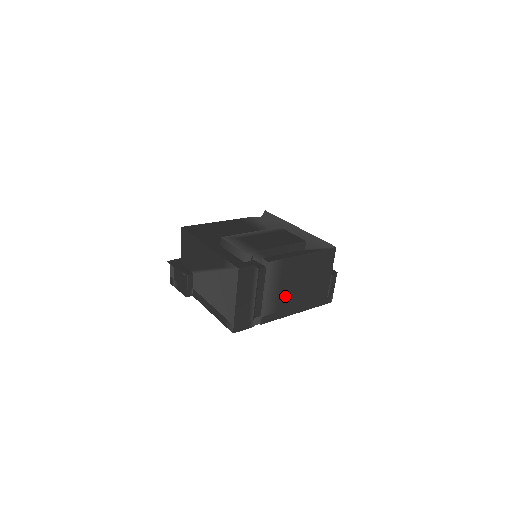
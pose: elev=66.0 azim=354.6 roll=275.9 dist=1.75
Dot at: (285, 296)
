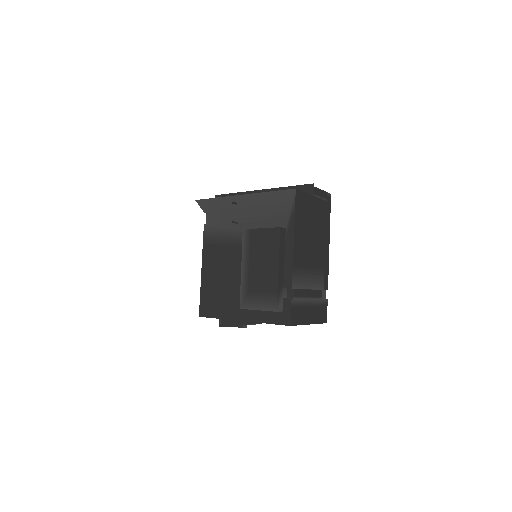
Dot at: (316, 261)
